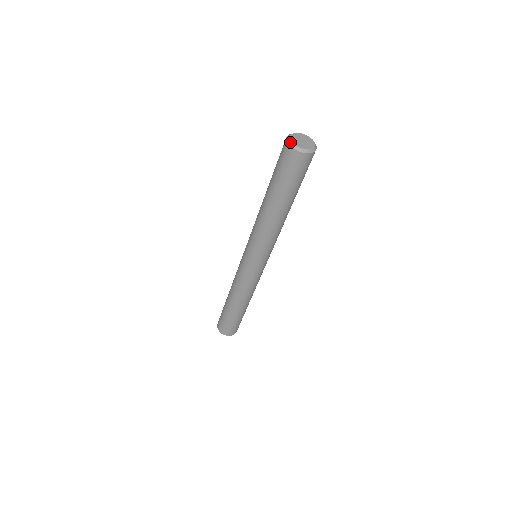
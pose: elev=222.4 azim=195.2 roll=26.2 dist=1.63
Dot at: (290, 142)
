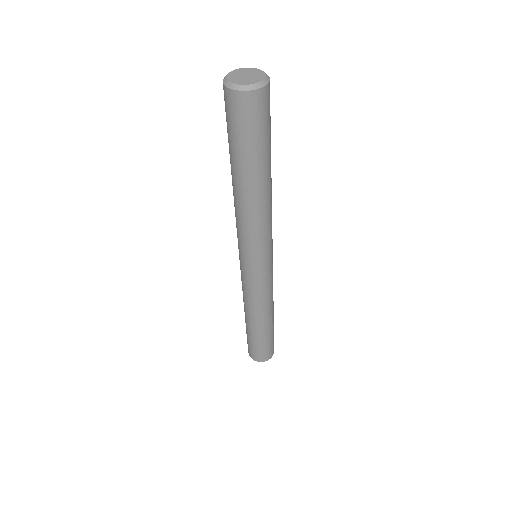
Dot at: (230, 84)
